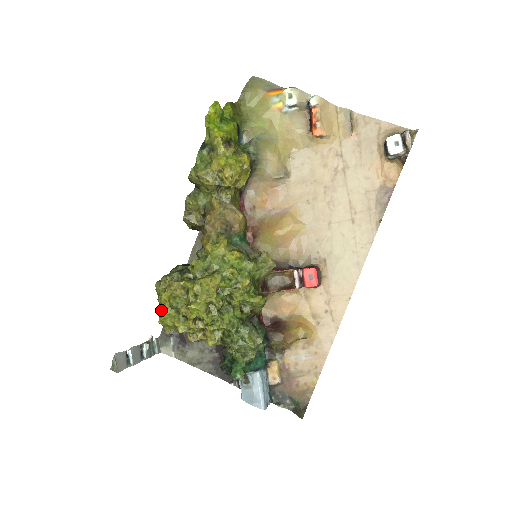
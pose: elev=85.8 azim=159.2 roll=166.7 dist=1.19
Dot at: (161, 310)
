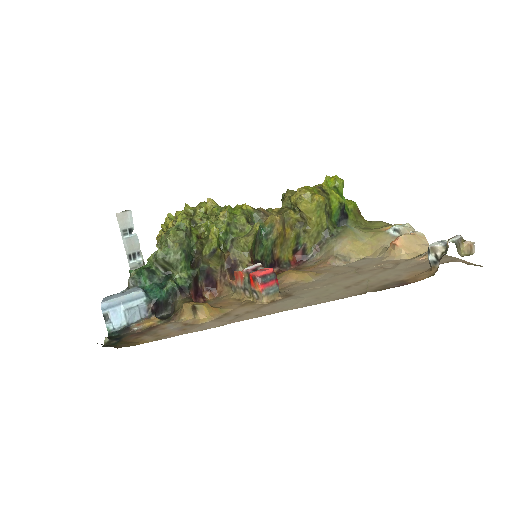
Dot at: occluded
